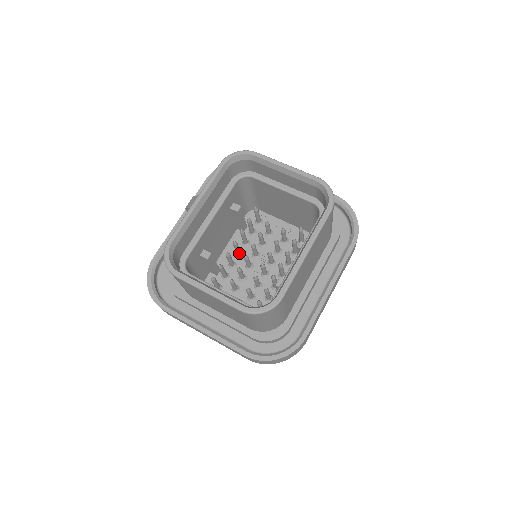
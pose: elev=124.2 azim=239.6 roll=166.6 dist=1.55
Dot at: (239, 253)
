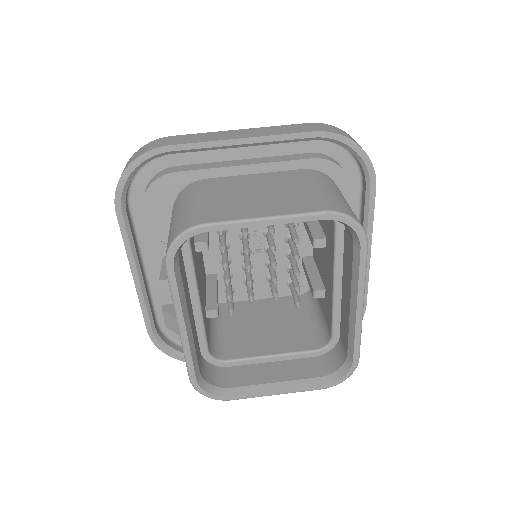
Dot at: (226, 251)
